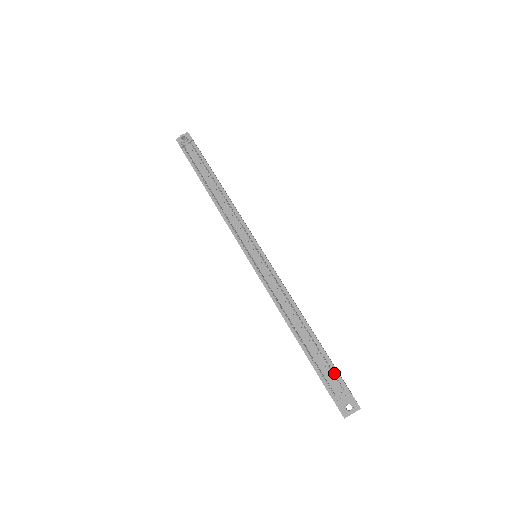
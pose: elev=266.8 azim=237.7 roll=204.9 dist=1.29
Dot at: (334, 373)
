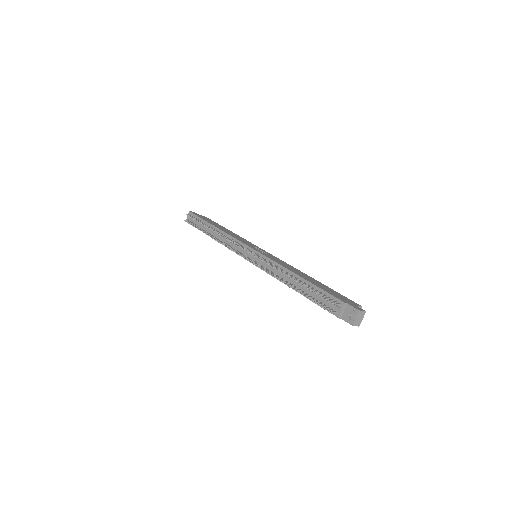
Dot at: (329, 297)
